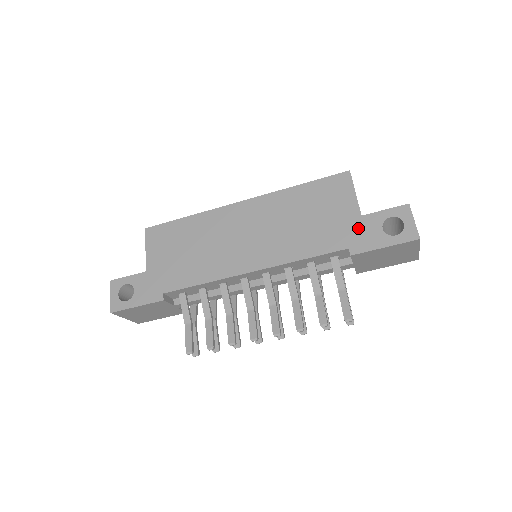
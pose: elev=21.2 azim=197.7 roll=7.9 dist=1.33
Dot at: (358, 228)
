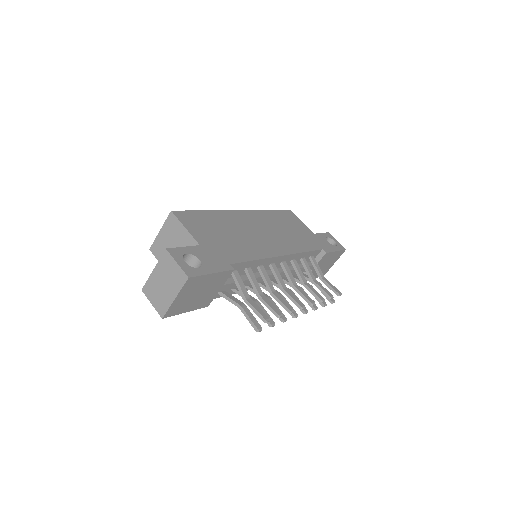
Dot at: (318, 239)
